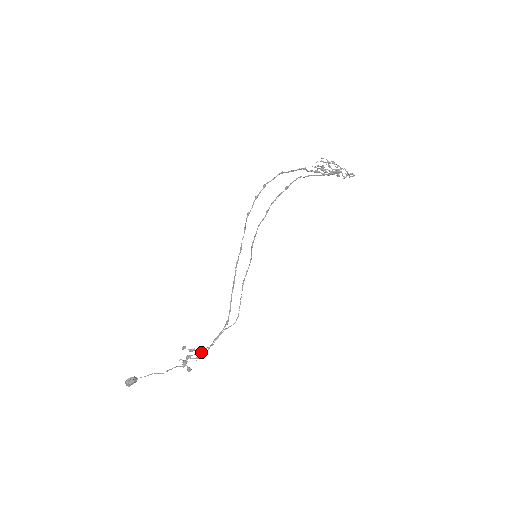
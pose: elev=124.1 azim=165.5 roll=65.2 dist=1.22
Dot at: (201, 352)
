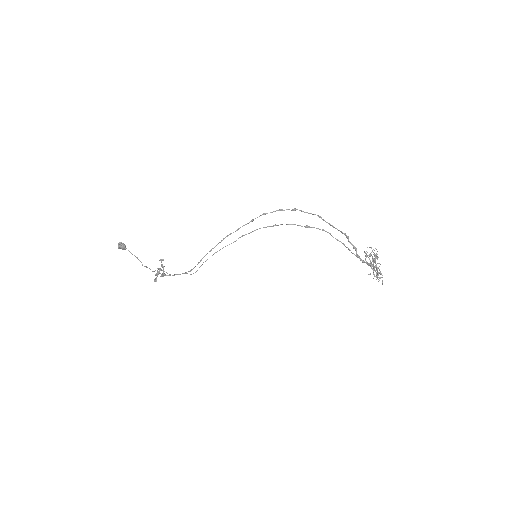
Dot at: occluded
